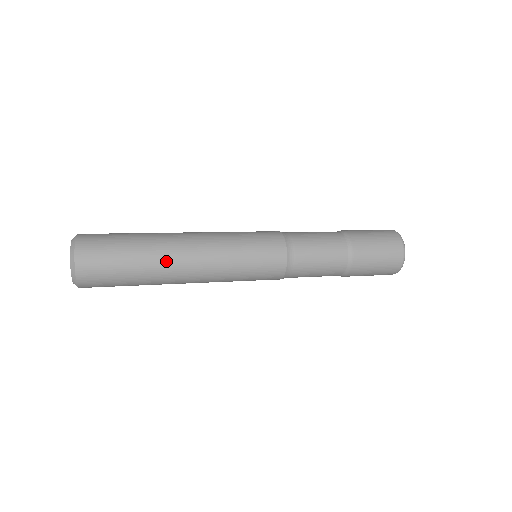
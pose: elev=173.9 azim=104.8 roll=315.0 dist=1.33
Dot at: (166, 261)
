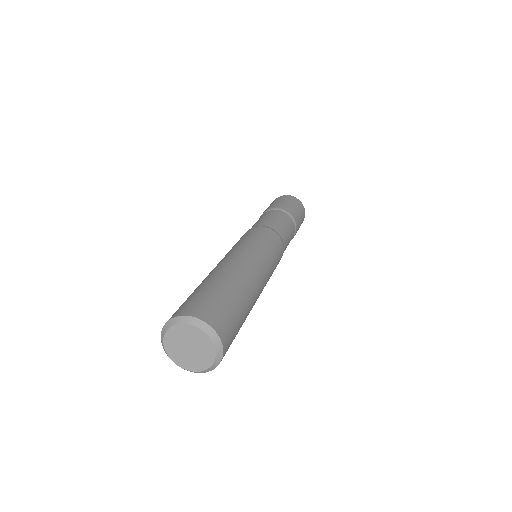
Dot at: (253, 293)
